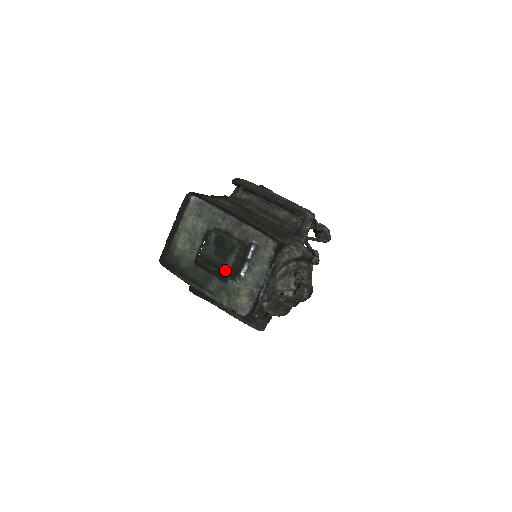
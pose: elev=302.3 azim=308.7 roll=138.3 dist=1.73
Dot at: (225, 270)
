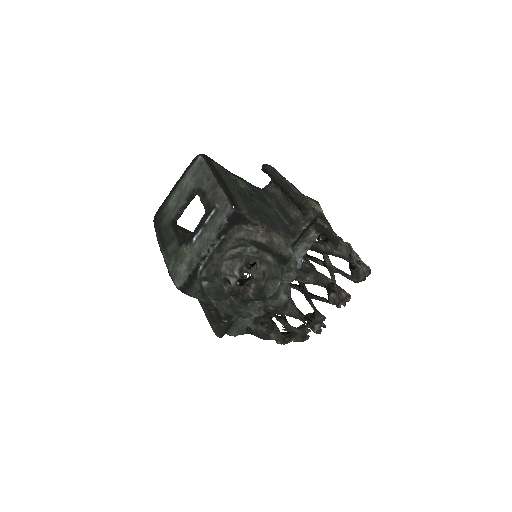
Dot at: occluded
